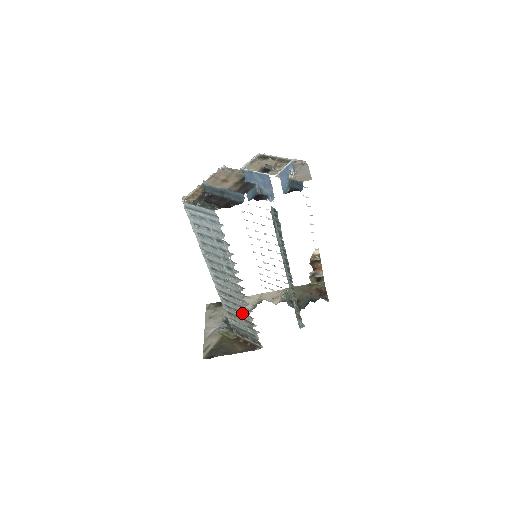
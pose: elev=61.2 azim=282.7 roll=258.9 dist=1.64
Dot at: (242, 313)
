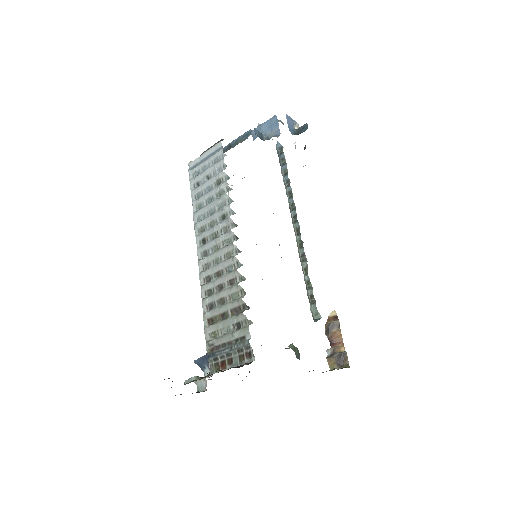
Dot at: (230, 298)
